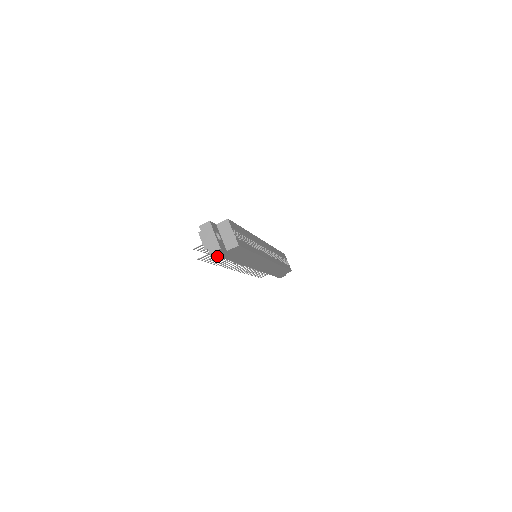
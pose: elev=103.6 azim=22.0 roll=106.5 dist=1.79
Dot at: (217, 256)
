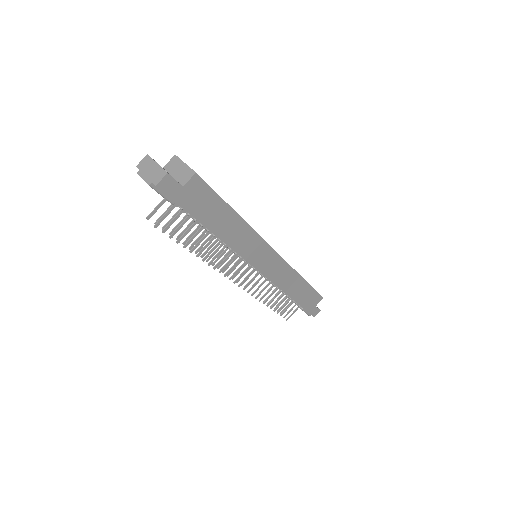
Dot at: (173, 201)
